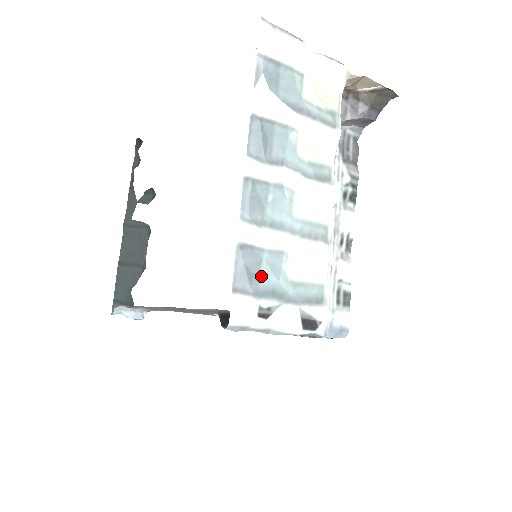
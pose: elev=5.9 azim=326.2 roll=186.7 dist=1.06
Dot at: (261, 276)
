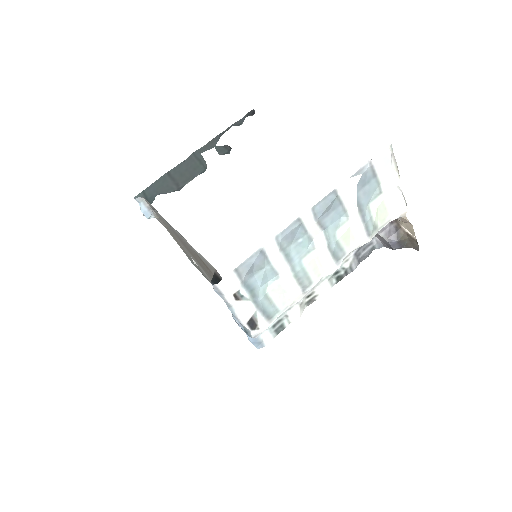
Dot at: (255, 276)
